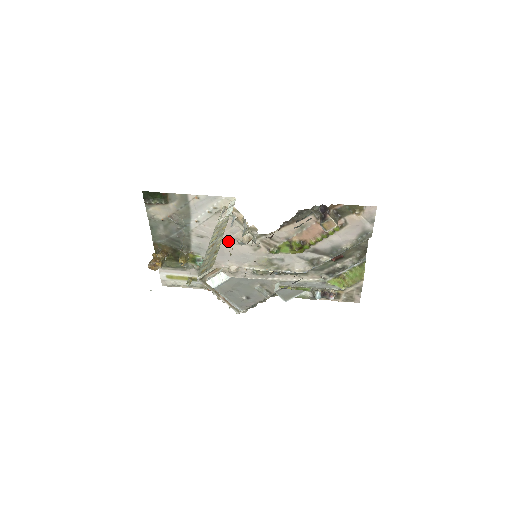
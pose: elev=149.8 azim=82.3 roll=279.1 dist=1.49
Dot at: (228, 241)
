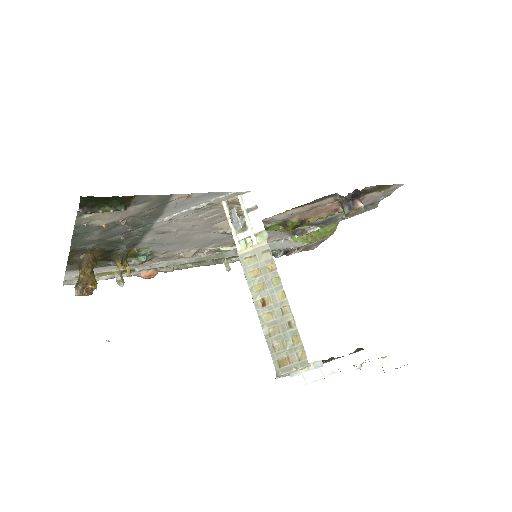
Dot at: (202, 231)
